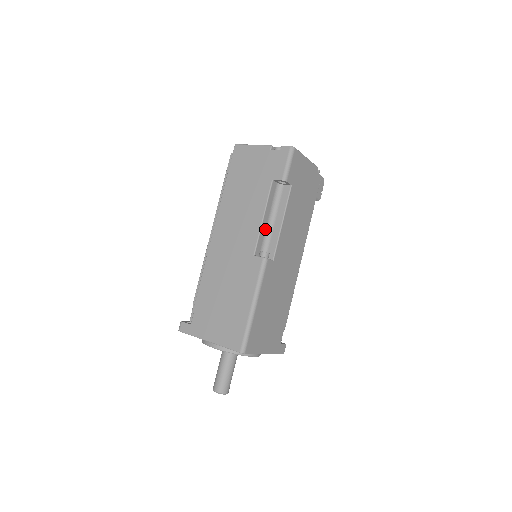
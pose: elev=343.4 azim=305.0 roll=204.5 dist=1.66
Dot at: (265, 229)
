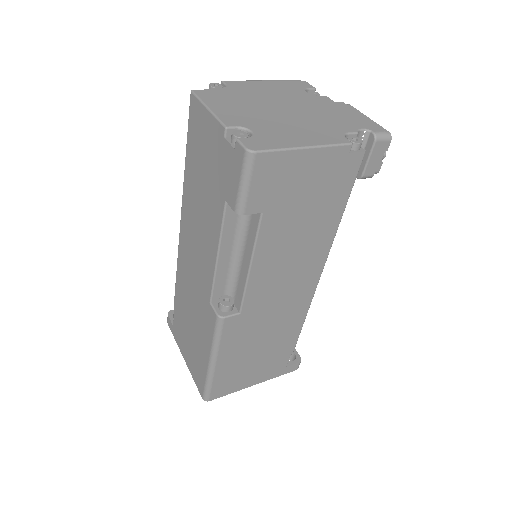
Dot at: (227, 267)
